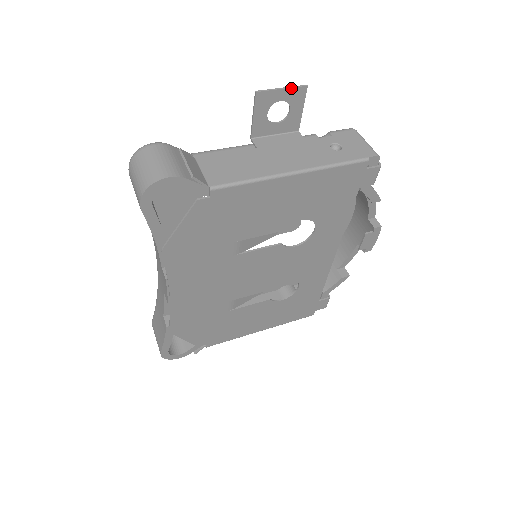
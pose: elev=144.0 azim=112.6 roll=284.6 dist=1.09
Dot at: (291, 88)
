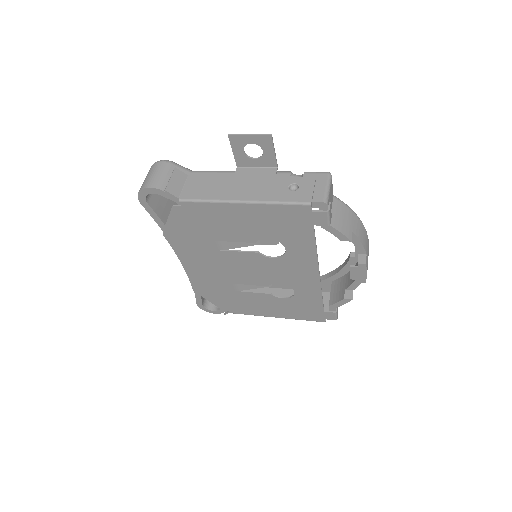
Dot at: (257, 135)
